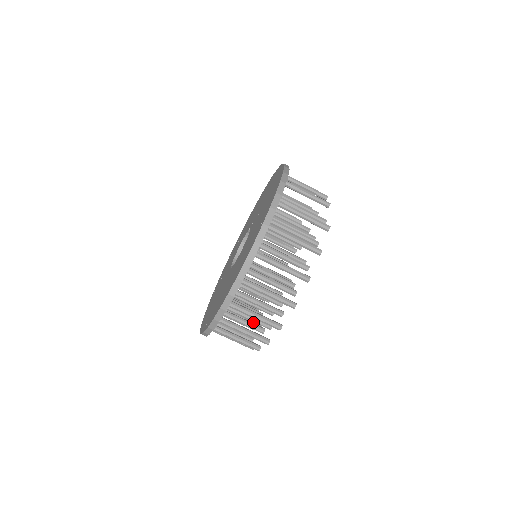
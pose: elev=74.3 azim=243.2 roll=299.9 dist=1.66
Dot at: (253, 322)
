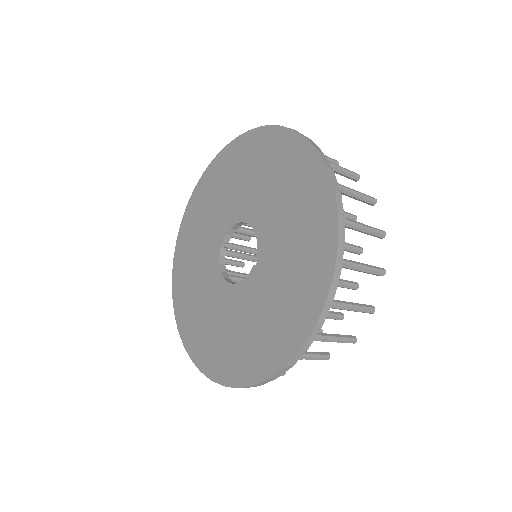
Dot at: occluded
